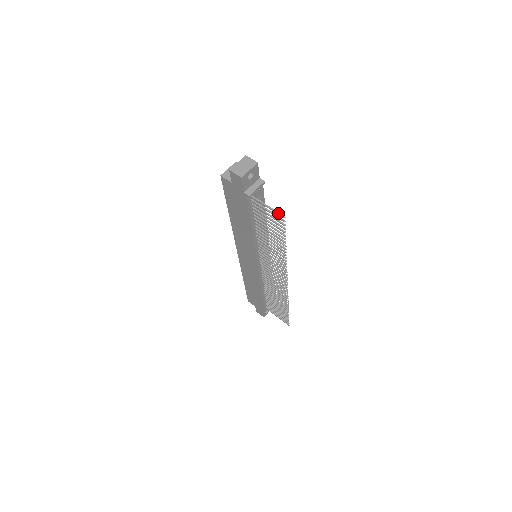
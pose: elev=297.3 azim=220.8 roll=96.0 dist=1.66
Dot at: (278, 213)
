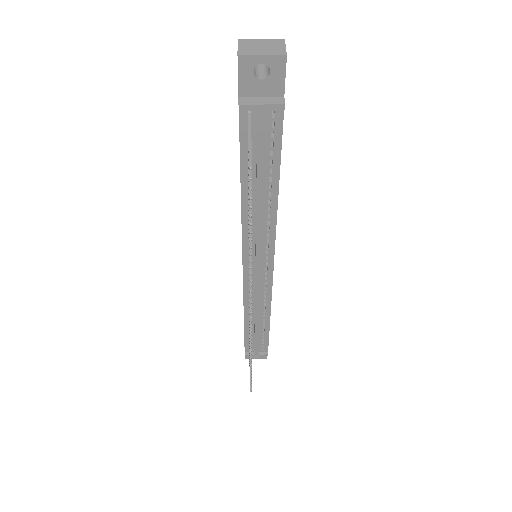
Dot at: (249, 156)
